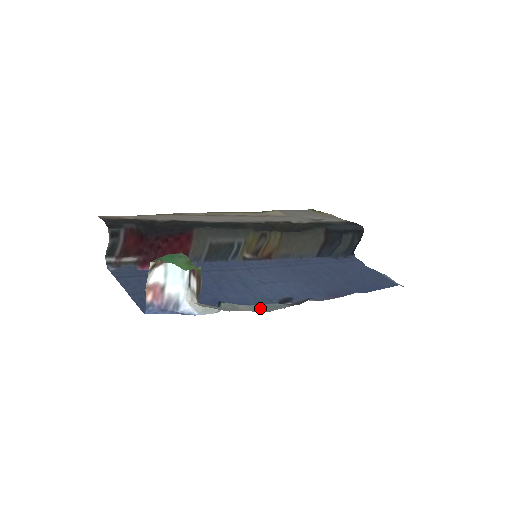
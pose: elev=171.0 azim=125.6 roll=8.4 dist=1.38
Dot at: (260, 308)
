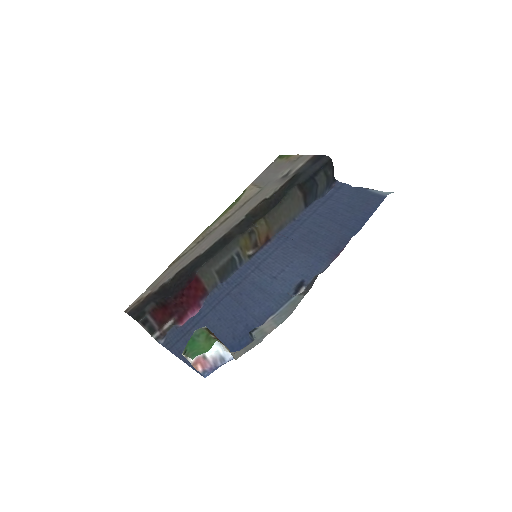
Dot at: (282, 314)
